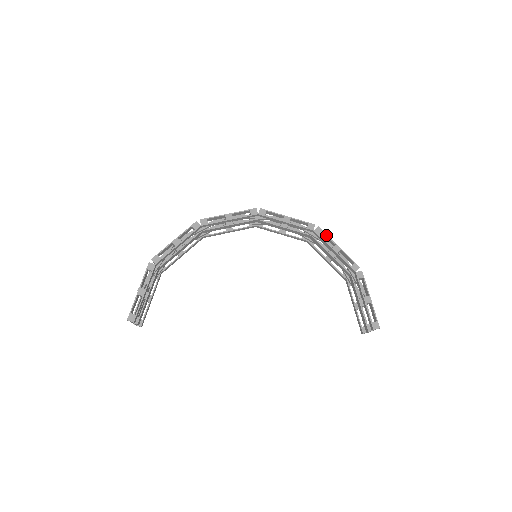
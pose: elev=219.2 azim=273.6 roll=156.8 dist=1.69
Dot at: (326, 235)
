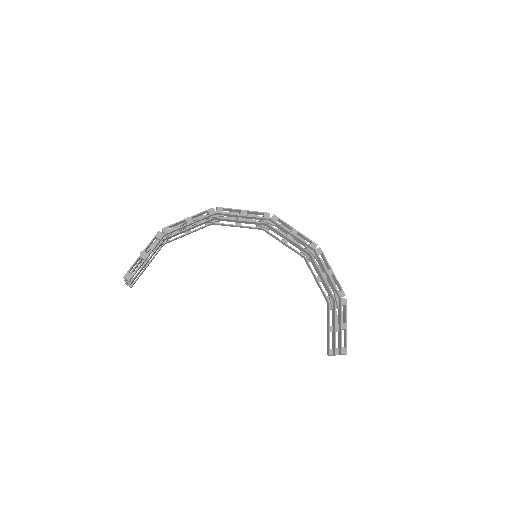
Dot at: (325, 257)
